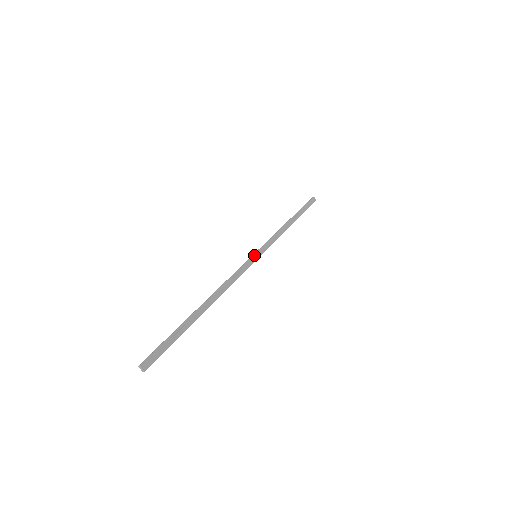
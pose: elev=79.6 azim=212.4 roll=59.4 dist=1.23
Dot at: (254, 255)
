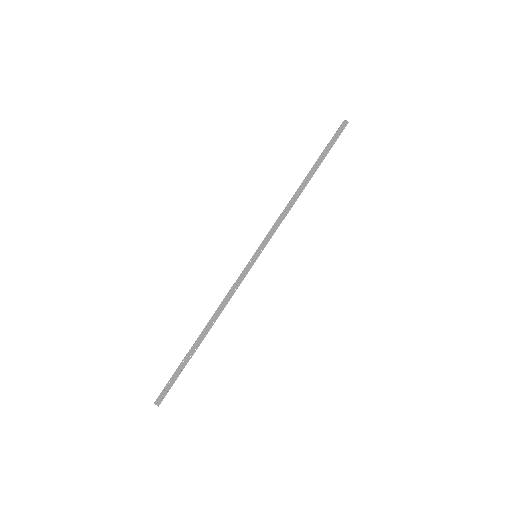
Dot at: (253, 257)
